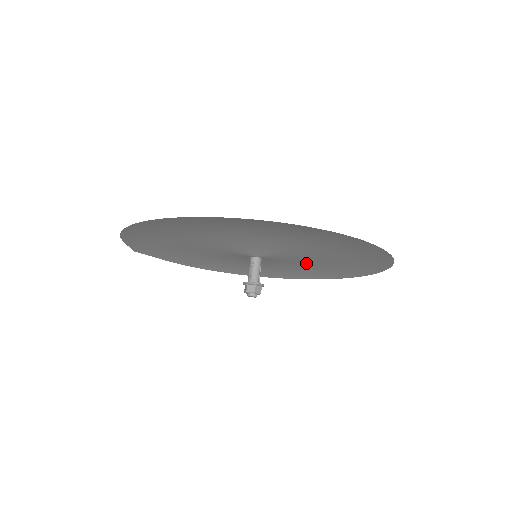
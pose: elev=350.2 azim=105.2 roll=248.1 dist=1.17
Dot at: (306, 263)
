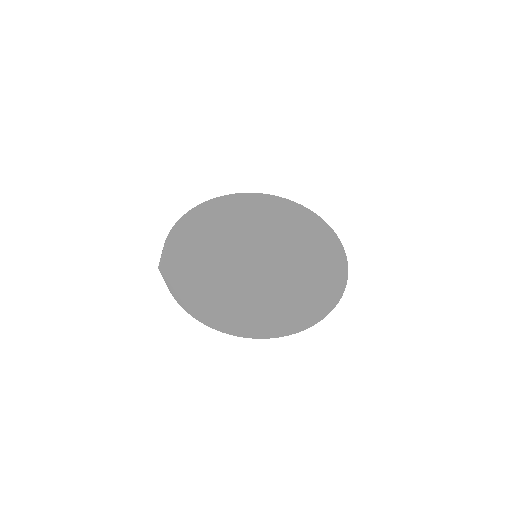
Dot at: (279, 229)
